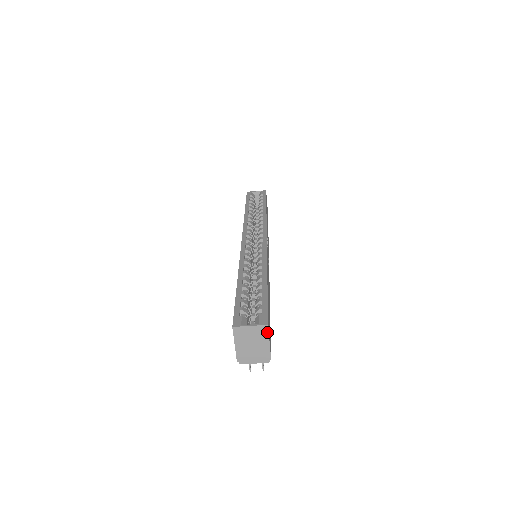
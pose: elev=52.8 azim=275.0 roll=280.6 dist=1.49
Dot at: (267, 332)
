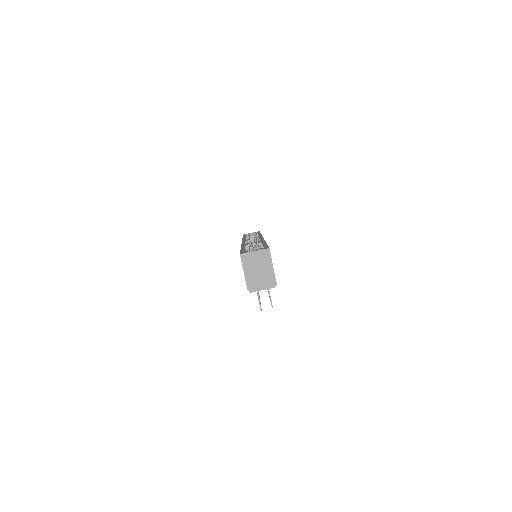
Dot at: (269, 255)
